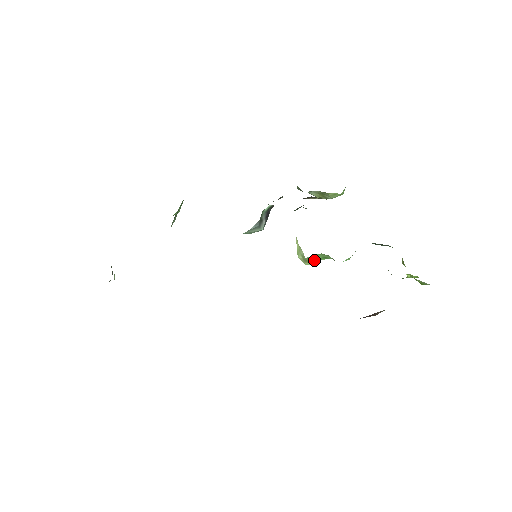
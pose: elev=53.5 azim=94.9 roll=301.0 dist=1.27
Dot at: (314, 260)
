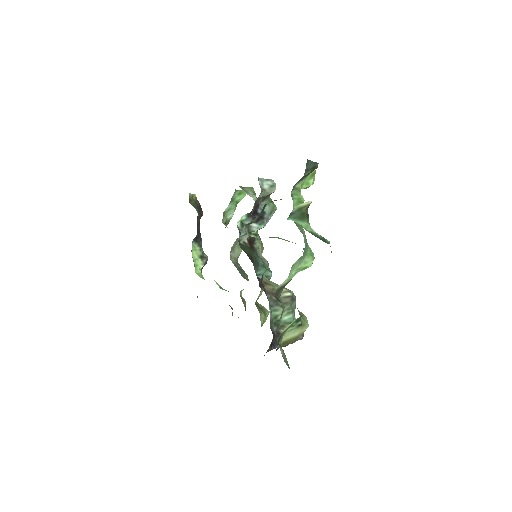
Dot at: occluded
